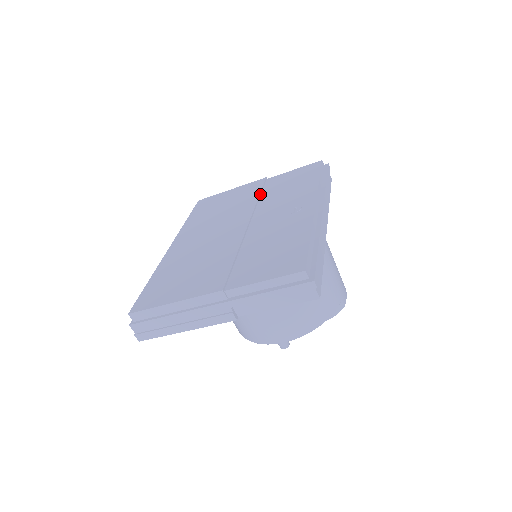
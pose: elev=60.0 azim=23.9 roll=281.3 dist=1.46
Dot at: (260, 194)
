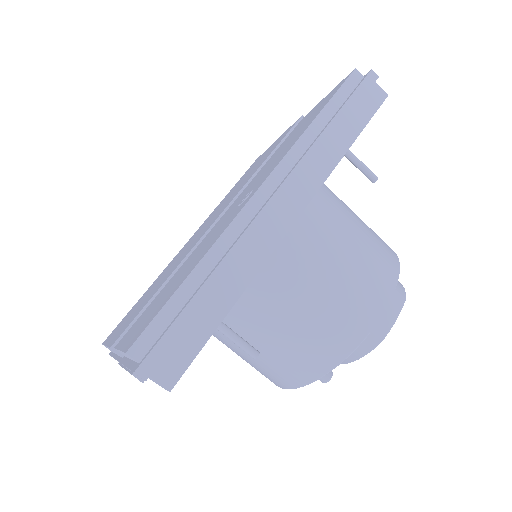
Dot at: (271, 154)
